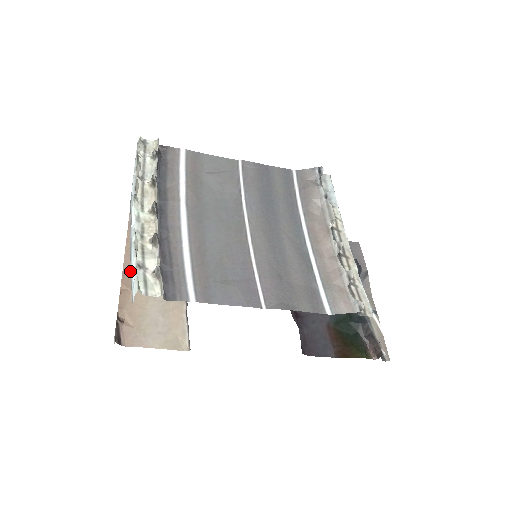
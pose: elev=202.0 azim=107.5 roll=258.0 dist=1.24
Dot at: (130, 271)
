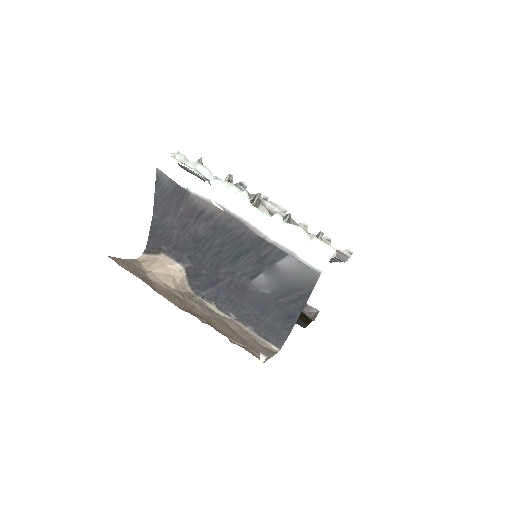
Dot at: (183, 308)
